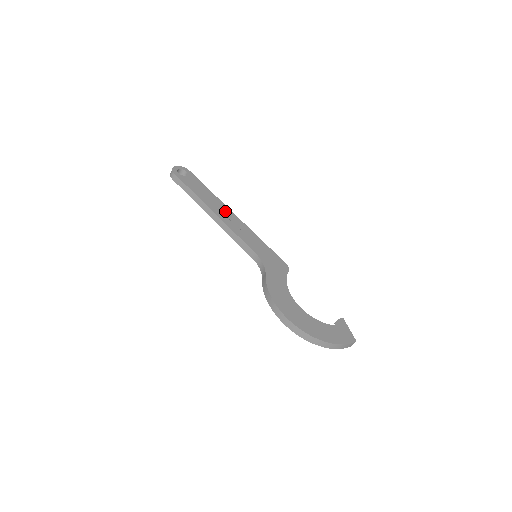
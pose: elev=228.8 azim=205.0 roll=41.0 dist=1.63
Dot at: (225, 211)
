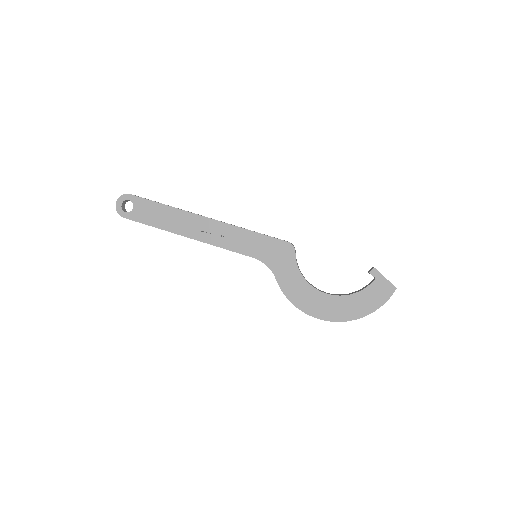
Dot at: (196, 223)
